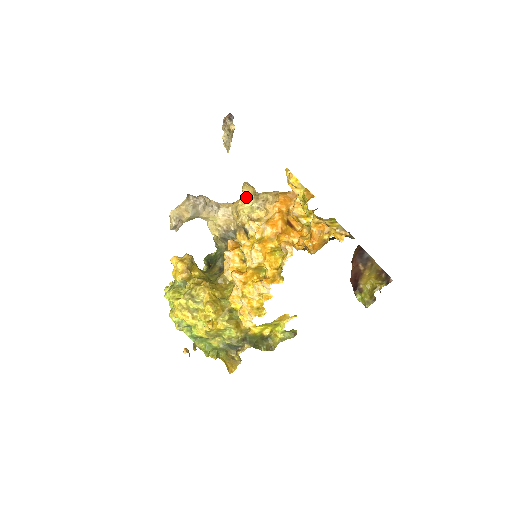
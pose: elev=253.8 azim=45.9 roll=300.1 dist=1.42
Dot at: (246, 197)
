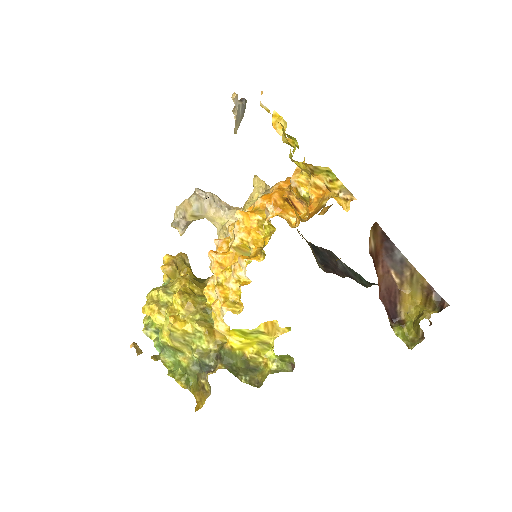
Dot at: (256, 191)
